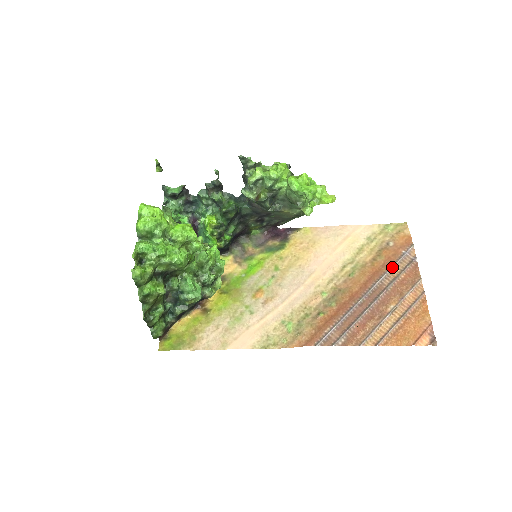
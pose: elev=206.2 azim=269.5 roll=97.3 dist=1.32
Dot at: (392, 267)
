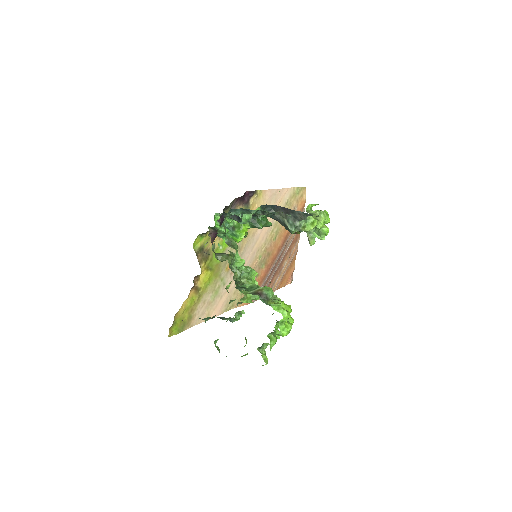
Dot at: occluded
